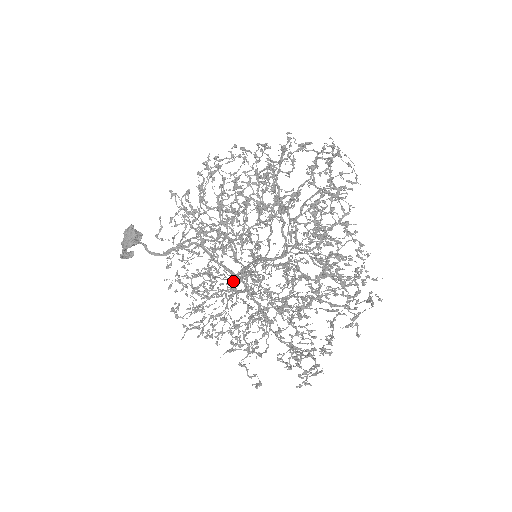
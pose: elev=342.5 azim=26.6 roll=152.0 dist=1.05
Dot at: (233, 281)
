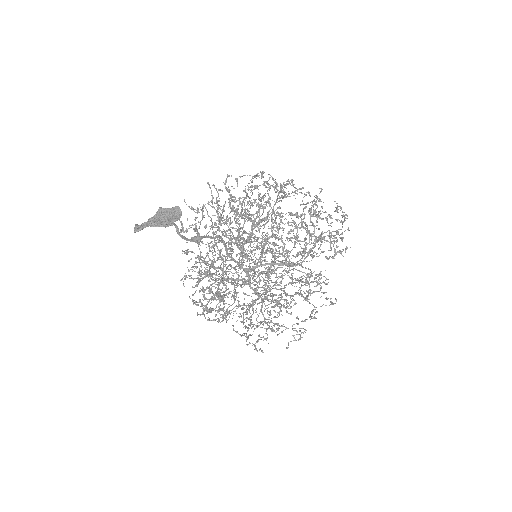
Dot at: occluded
